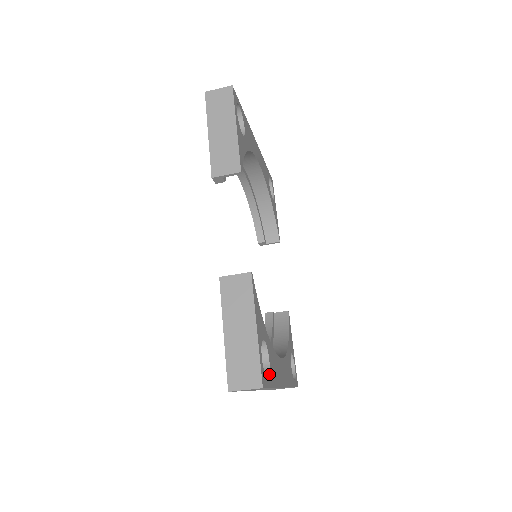
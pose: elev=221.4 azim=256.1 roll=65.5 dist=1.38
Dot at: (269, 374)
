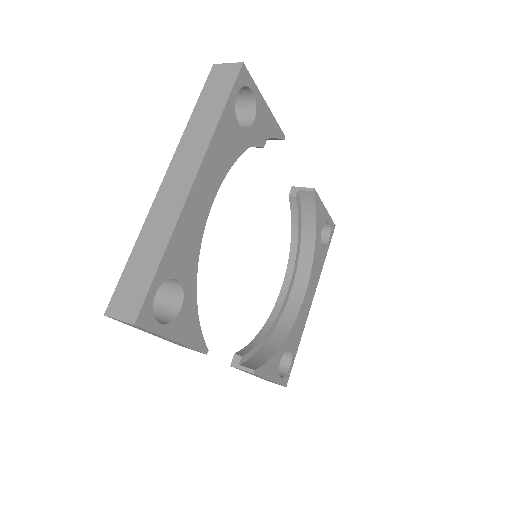
Dot at: (291, 358)
